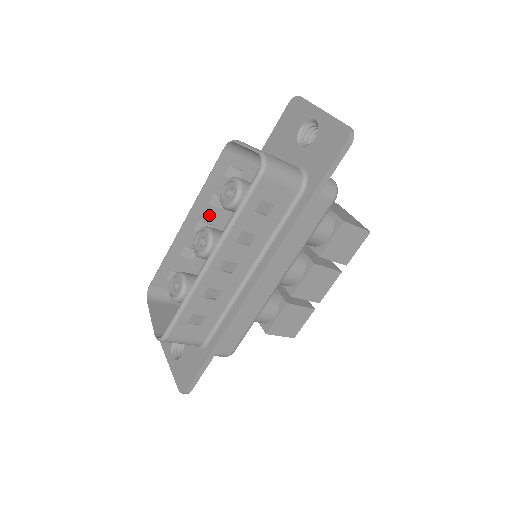
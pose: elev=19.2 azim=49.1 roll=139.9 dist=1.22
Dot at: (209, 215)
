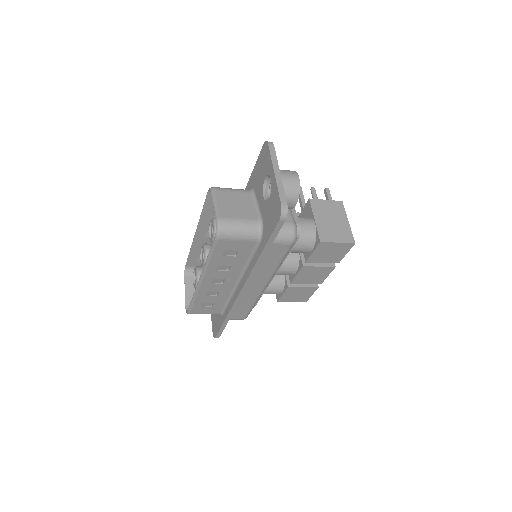
Dot at: occluded
